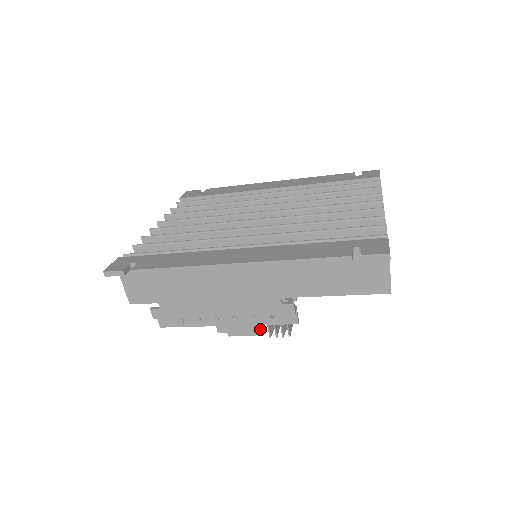
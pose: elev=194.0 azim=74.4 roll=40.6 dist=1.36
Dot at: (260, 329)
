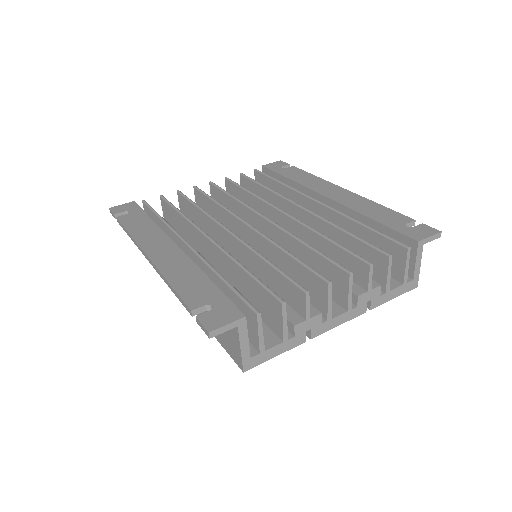
Dot at: occluded
